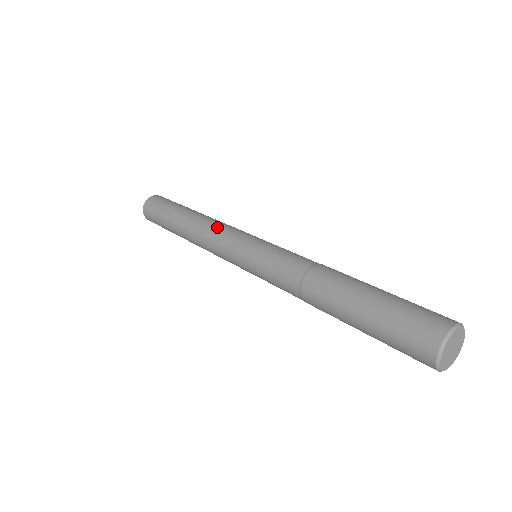
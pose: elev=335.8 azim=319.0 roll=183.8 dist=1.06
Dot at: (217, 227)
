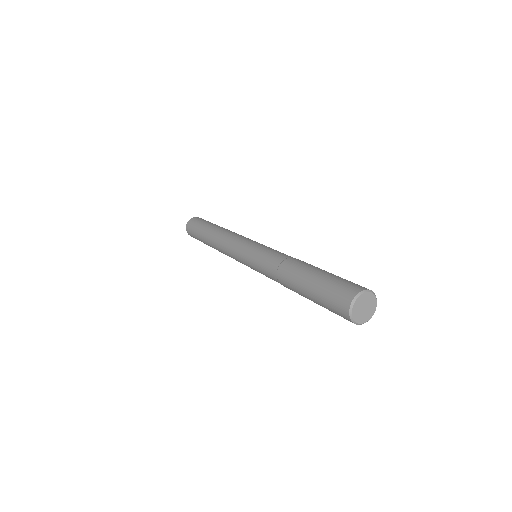
Dot at: (237, 234)
